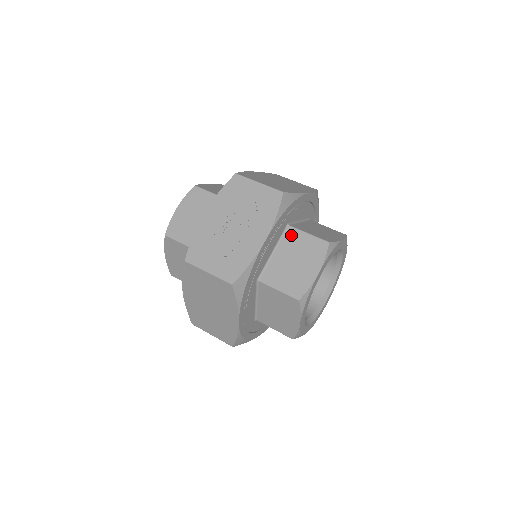
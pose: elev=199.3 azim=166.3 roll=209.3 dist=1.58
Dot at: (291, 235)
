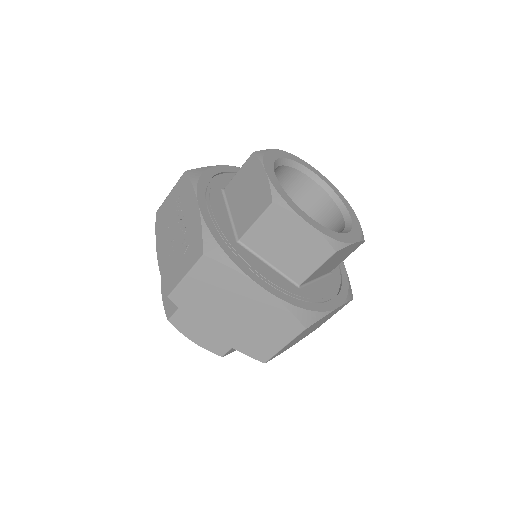
Dot at: (230, 190)
